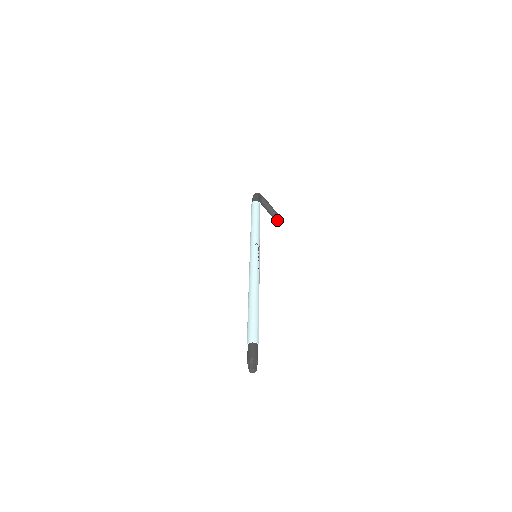
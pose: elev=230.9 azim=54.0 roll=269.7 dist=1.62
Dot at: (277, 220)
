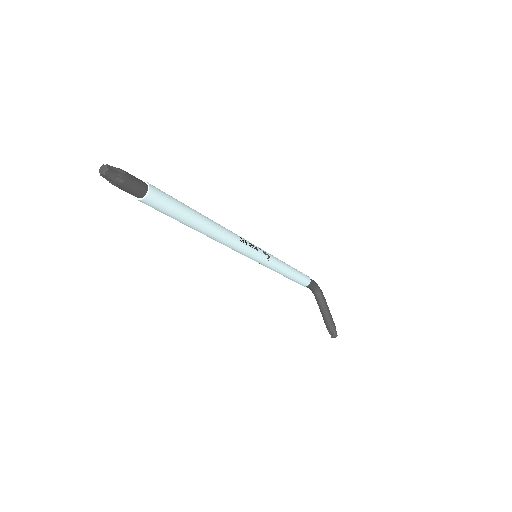
Dot at: (332, 334)
